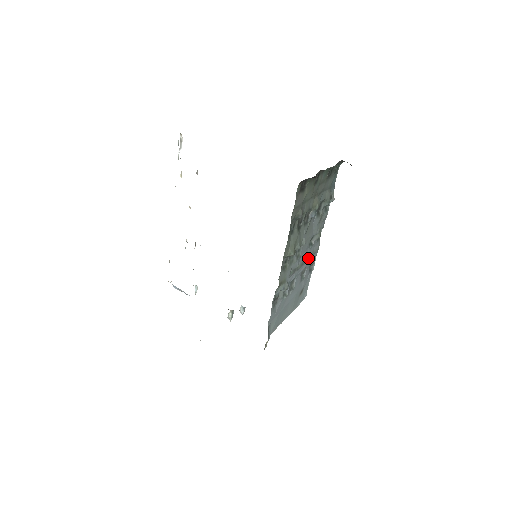
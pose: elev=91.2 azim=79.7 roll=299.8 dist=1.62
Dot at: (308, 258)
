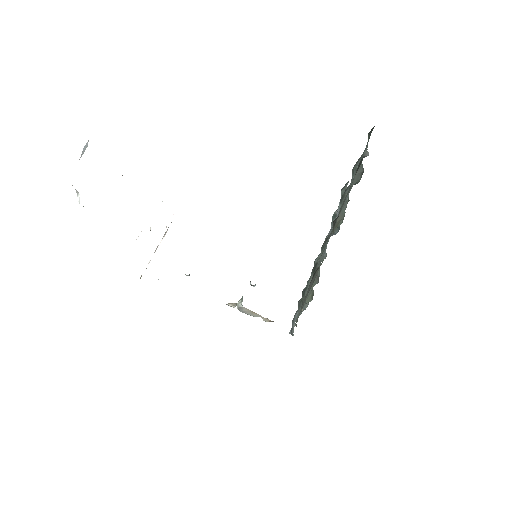
Dot at: occluded
